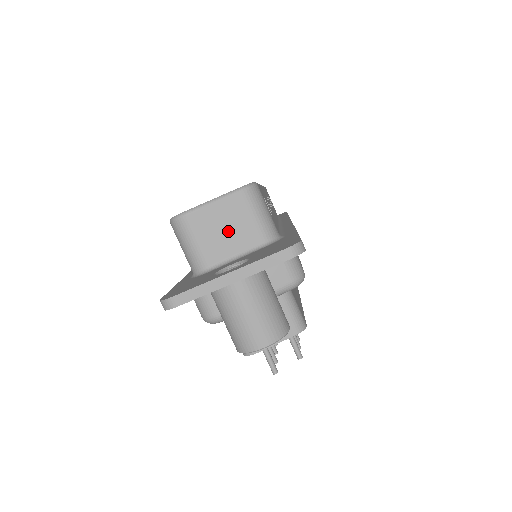
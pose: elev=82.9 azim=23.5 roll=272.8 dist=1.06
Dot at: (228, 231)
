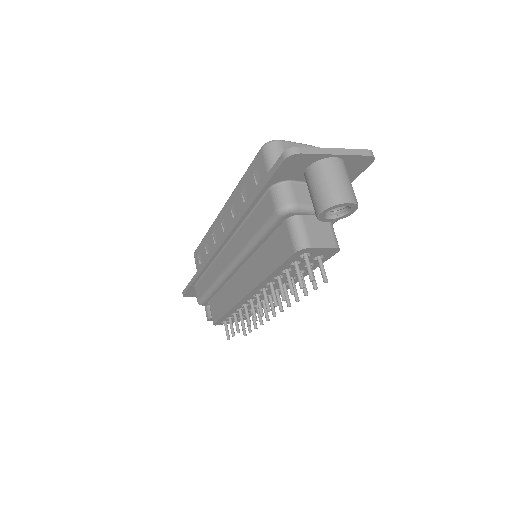
Dot at: occluded
